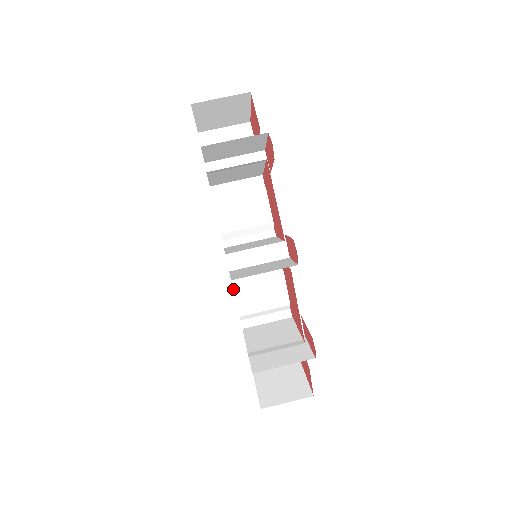
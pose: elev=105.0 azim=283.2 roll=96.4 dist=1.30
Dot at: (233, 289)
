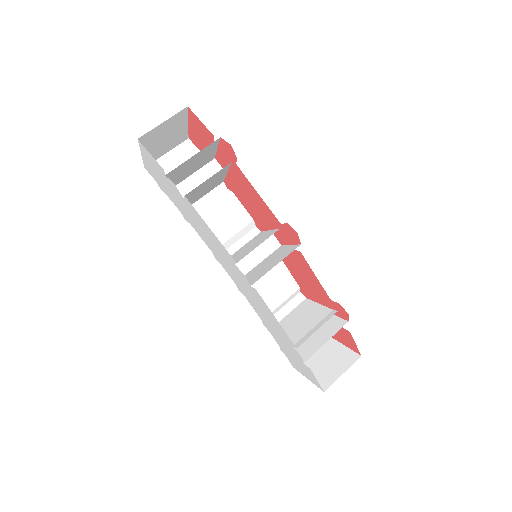
Dot at: occluded
